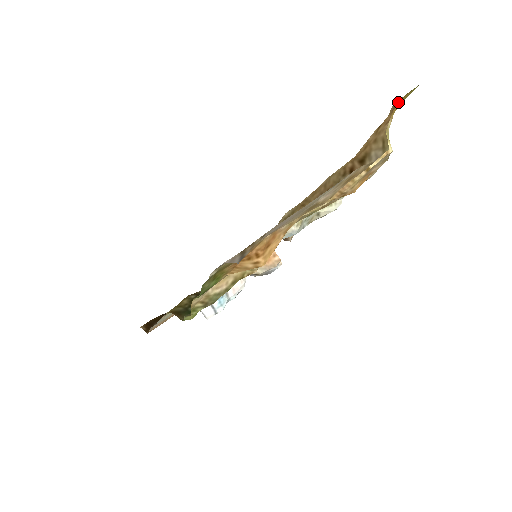
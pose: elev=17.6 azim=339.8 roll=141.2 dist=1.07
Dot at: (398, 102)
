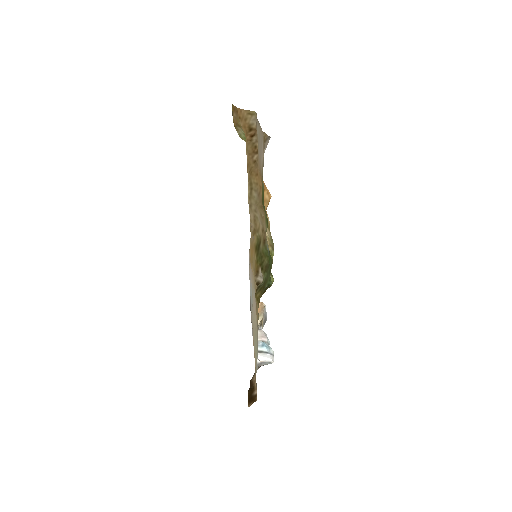
Dot at: (234, 108)
